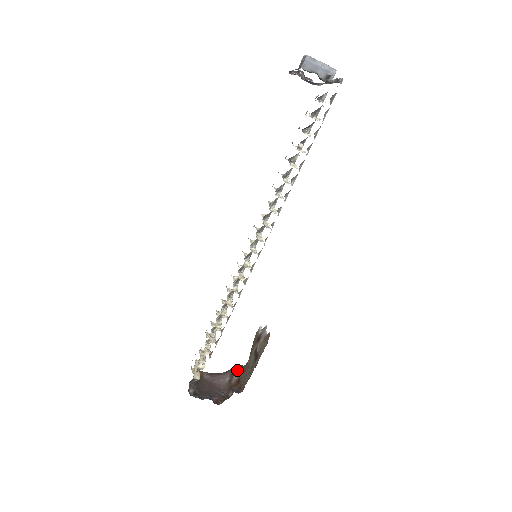
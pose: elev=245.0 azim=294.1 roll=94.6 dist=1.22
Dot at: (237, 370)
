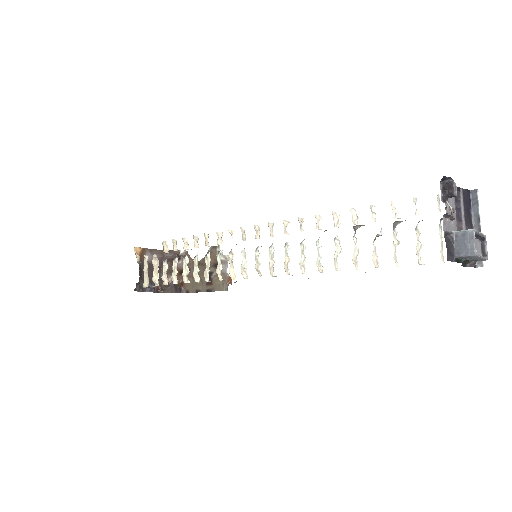
Dot at: (182, 260)
